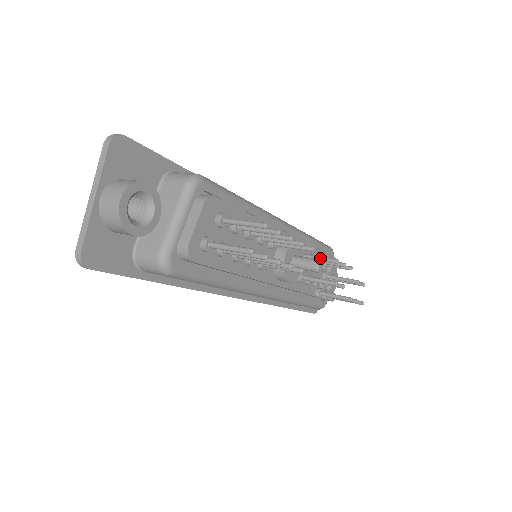
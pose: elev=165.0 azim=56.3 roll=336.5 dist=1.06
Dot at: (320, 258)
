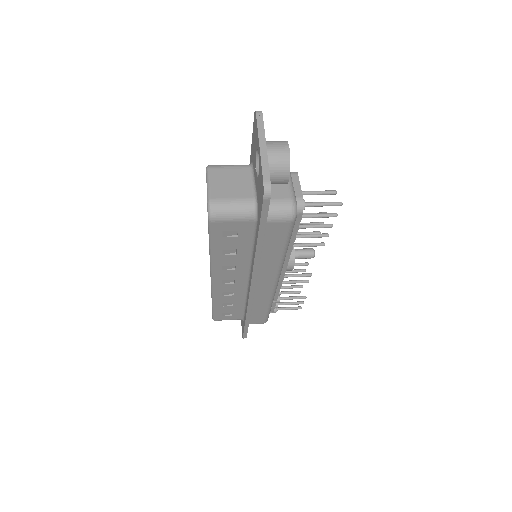
Dot at: occluded
